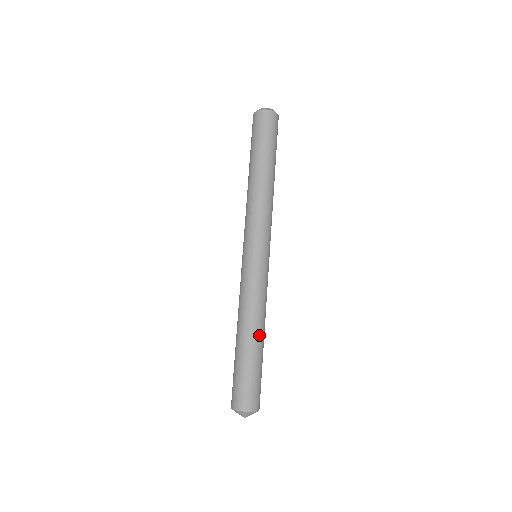
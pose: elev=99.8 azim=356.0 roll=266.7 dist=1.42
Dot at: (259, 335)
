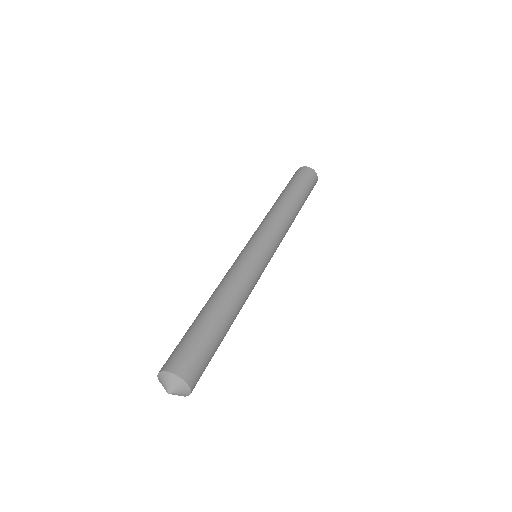
Dot at: (227, 309)
